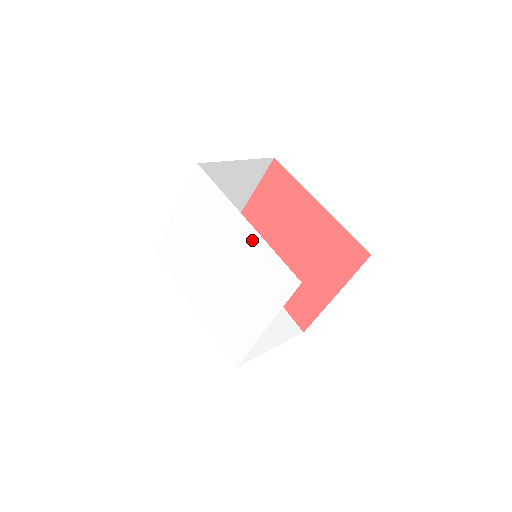
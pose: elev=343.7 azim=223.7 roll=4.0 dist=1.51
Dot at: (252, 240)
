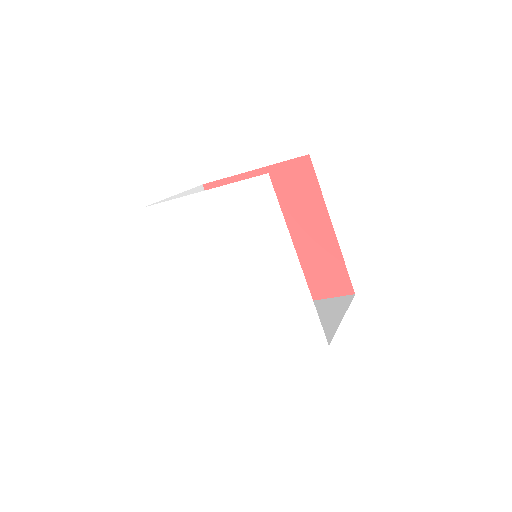
Dot at: (295, 284)
